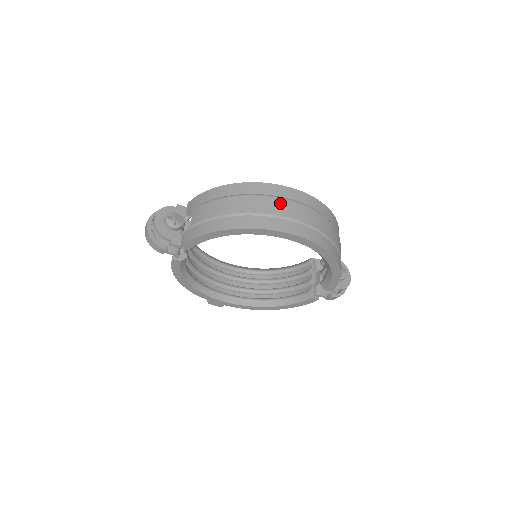
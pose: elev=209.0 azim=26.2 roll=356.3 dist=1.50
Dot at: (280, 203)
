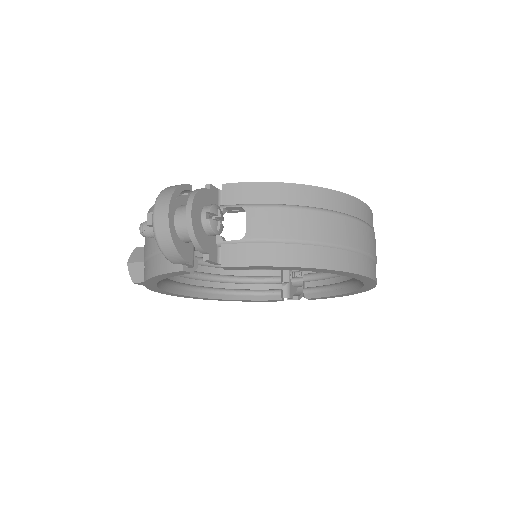
Dot at: (365, 232)
